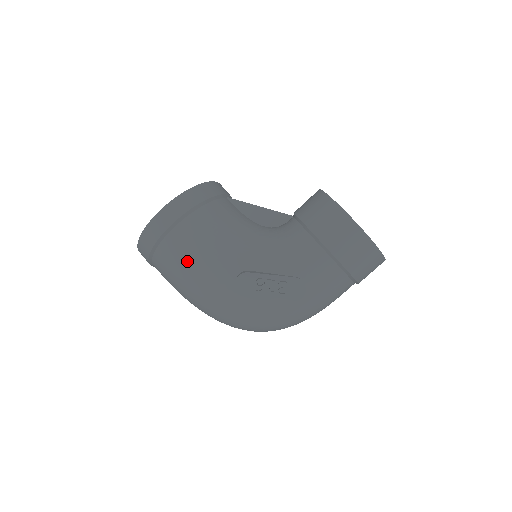
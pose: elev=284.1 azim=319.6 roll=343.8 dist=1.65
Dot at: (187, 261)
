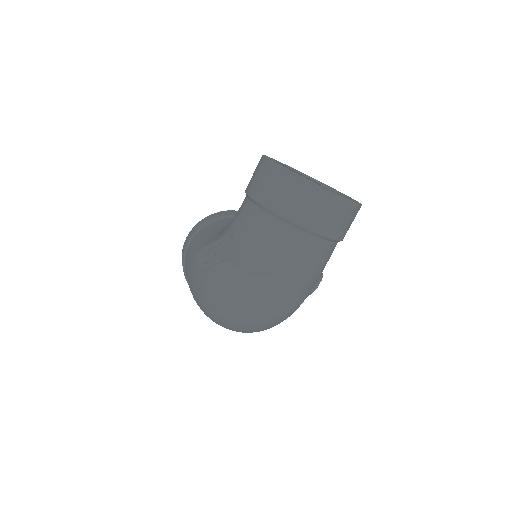
Dot at: (188, 266)
